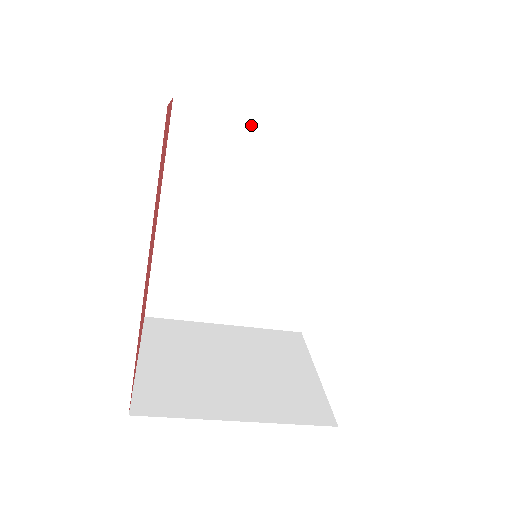
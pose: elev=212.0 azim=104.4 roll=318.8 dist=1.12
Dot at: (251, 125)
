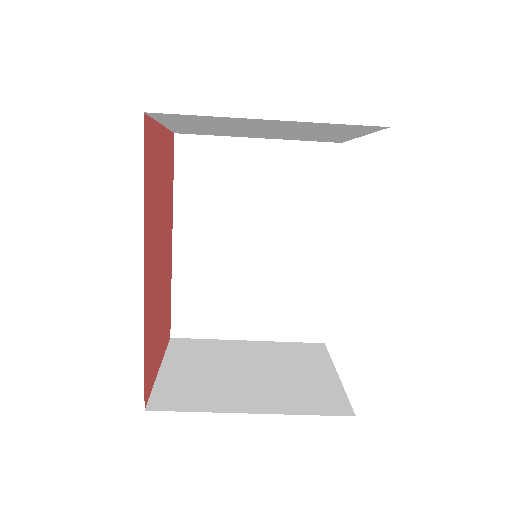
Dot at: (245, 148)
